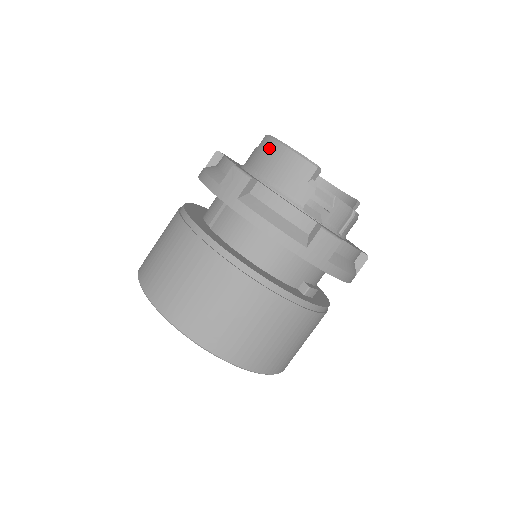
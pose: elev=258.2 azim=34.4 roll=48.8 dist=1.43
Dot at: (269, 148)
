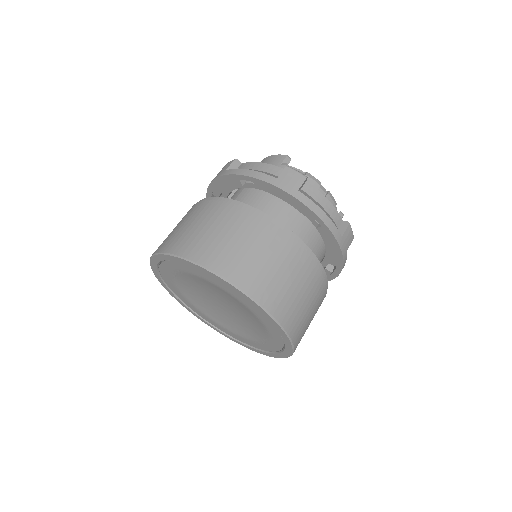
Dot at: occluded
